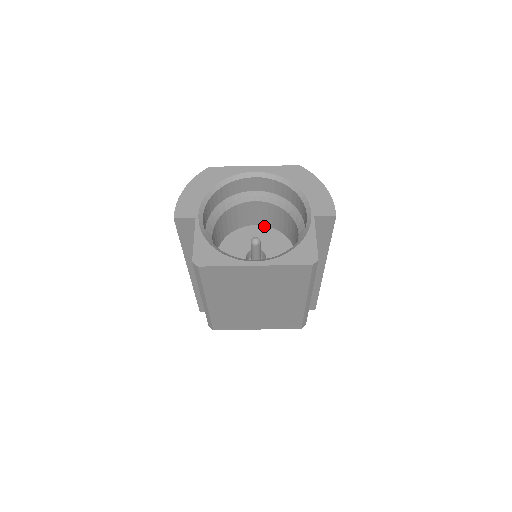
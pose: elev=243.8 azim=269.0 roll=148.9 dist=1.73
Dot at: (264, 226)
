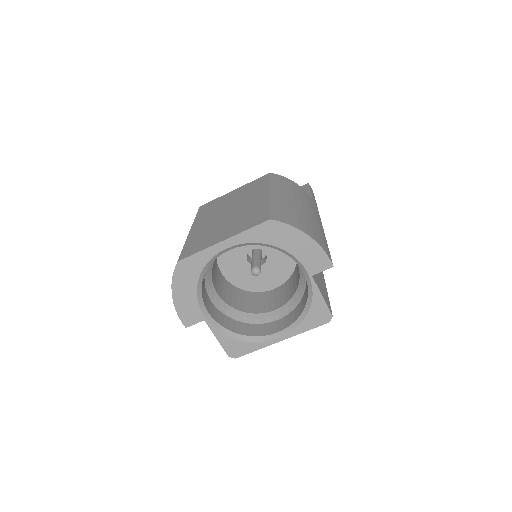
Dot at: occluded
